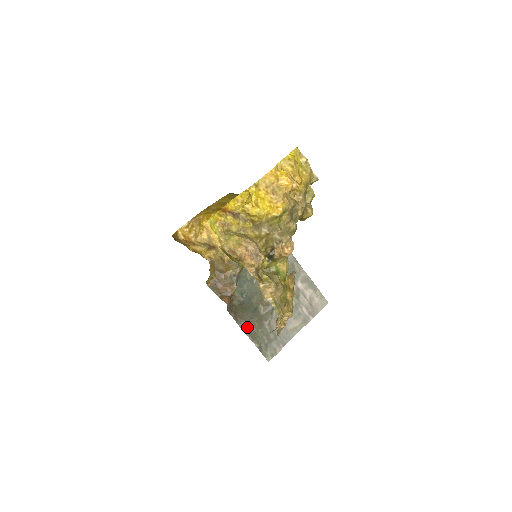
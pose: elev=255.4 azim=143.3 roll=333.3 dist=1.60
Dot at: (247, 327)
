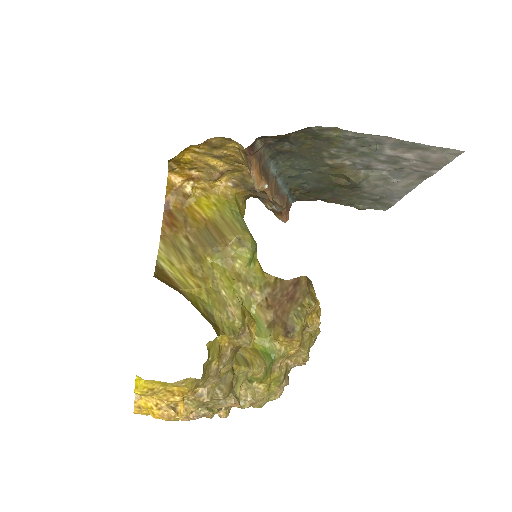
Dot at: (334, 200)
